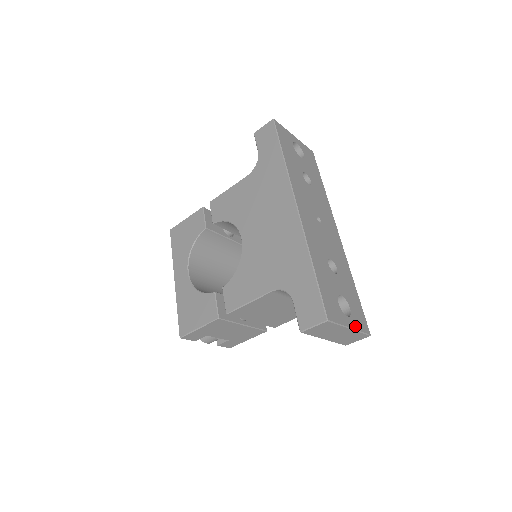
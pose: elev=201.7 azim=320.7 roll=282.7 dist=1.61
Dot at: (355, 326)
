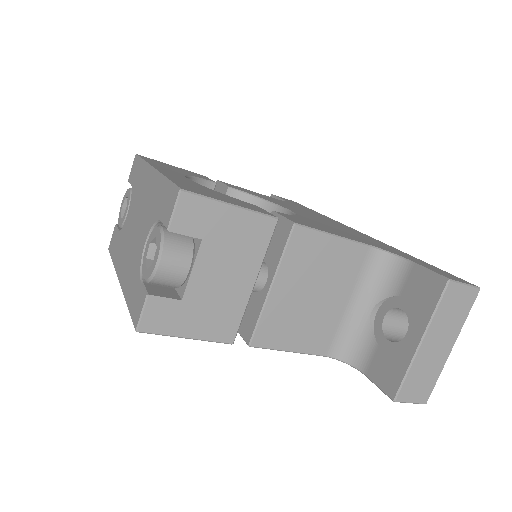
Dot at: occluded
